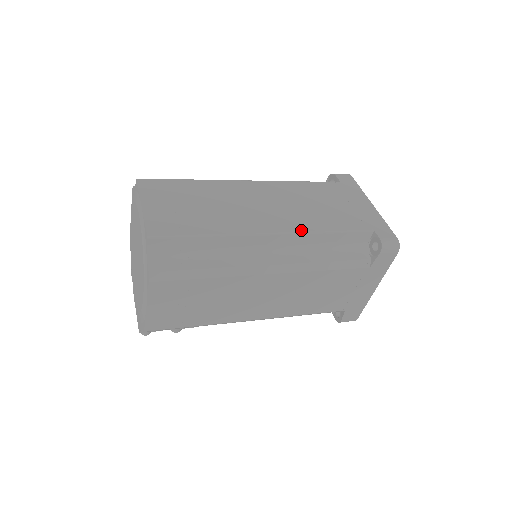
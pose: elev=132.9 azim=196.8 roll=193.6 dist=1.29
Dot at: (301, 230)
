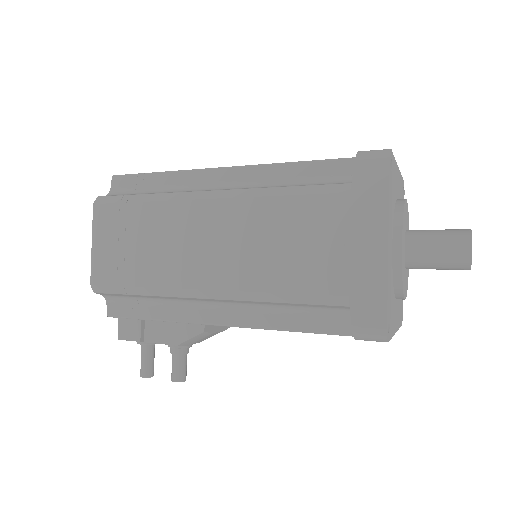
Dot at: (259, 165)
